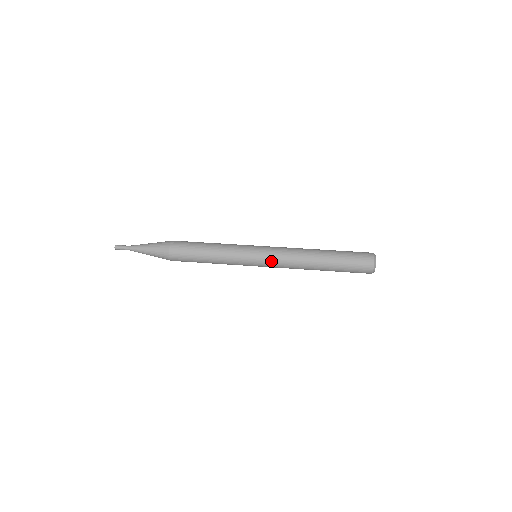
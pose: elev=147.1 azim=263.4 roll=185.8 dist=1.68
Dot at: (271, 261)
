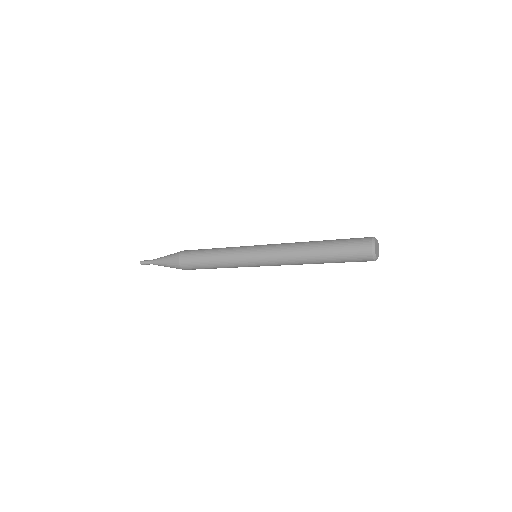
Dot at: (267, 262)
